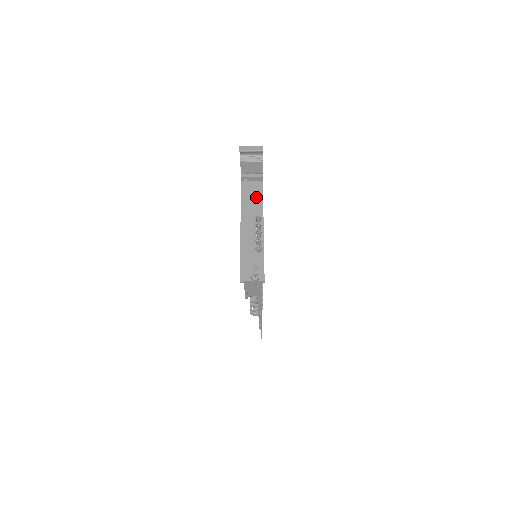
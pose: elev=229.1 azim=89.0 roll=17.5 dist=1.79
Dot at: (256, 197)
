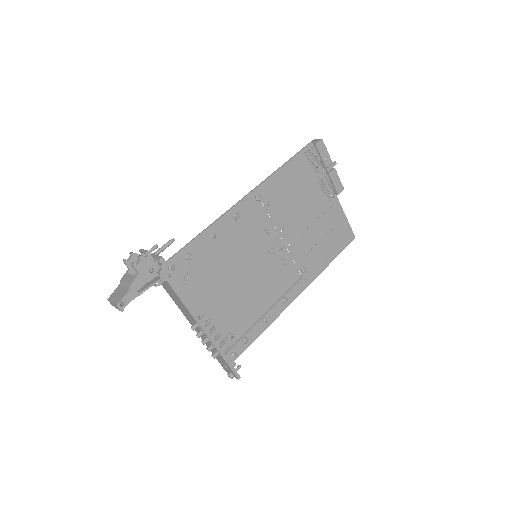
Dot at: (177, 299)
